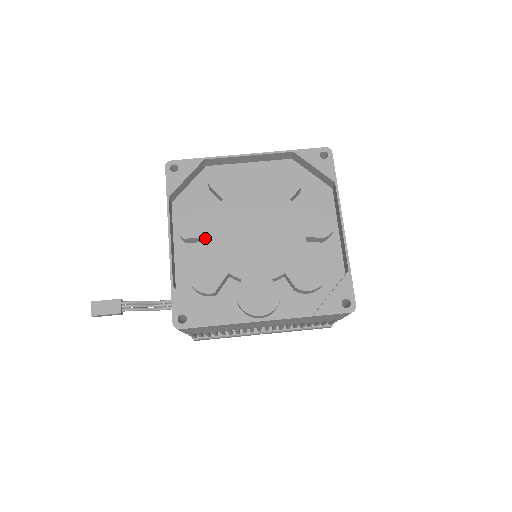
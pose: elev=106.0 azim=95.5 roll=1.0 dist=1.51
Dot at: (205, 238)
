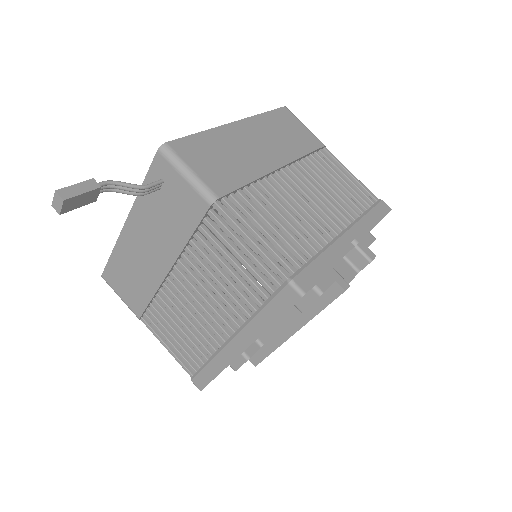
Dot at: occluded
